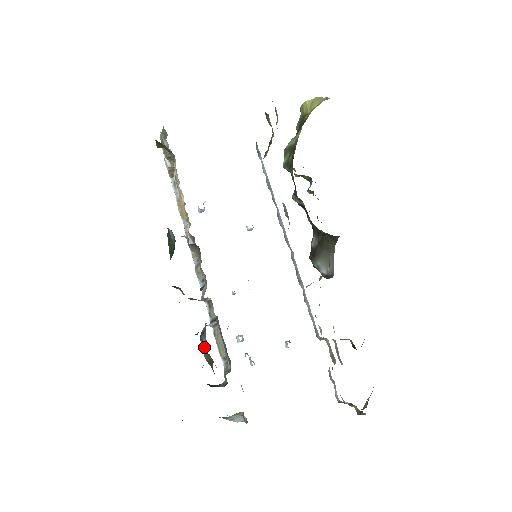
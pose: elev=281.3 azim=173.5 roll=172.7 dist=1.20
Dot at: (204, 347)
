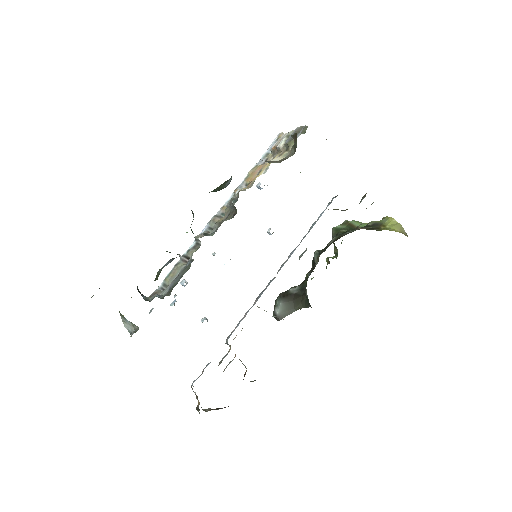
Dot at: (164, 266)
